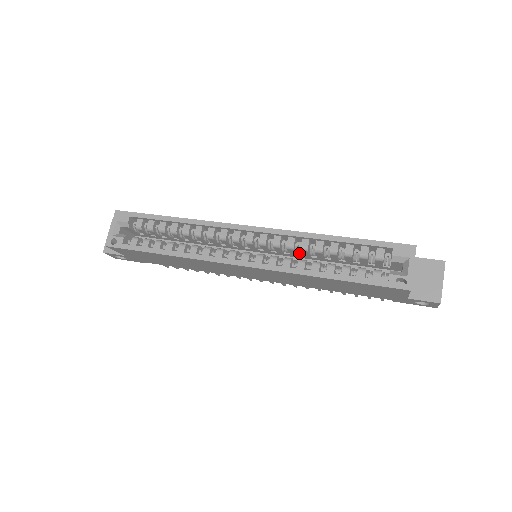
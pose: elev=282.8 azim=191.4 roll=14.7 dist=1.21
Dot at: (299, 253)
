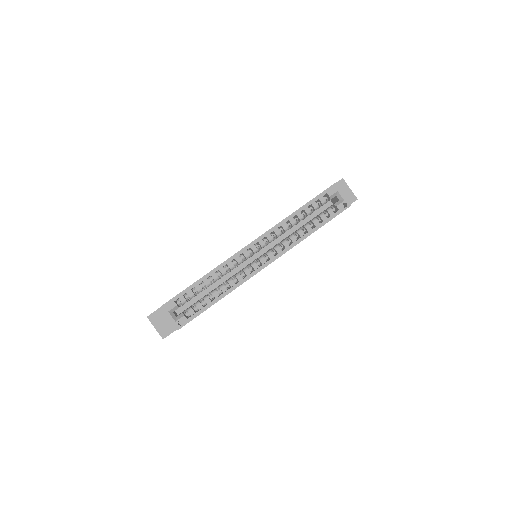
Dot at: occluded
